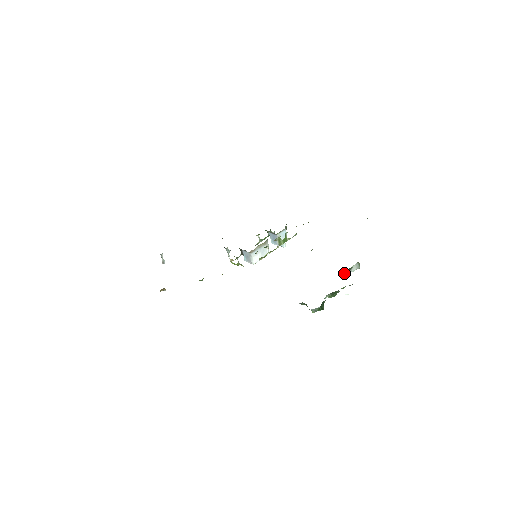
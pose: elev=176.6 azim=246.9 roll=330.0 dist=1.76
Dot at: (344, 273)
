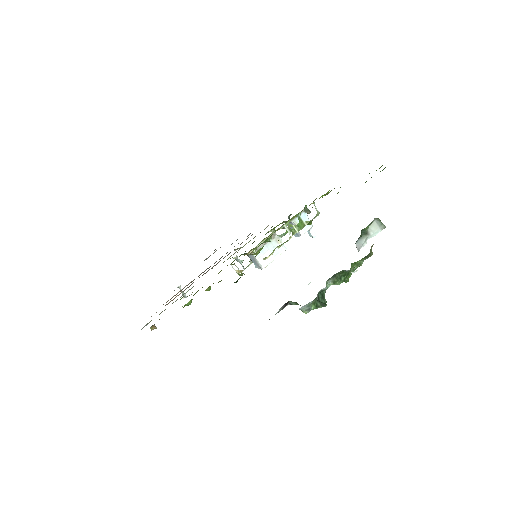
Dot at: (356, 241)
